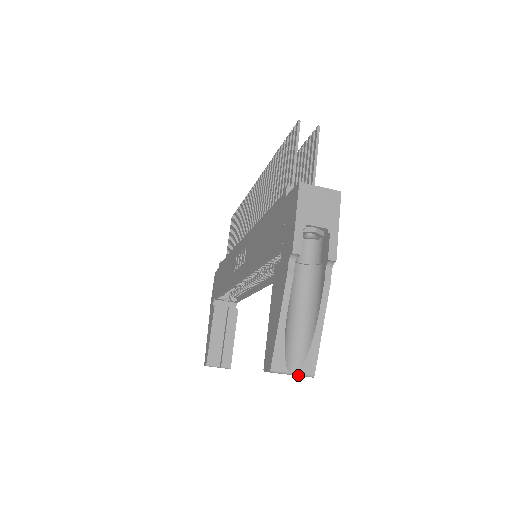
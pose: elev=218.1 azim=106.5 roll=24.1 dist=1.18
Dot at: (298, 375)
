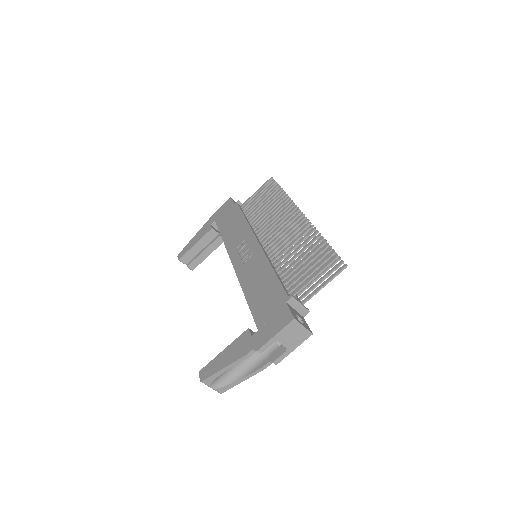
Dot at: (213, 389)
